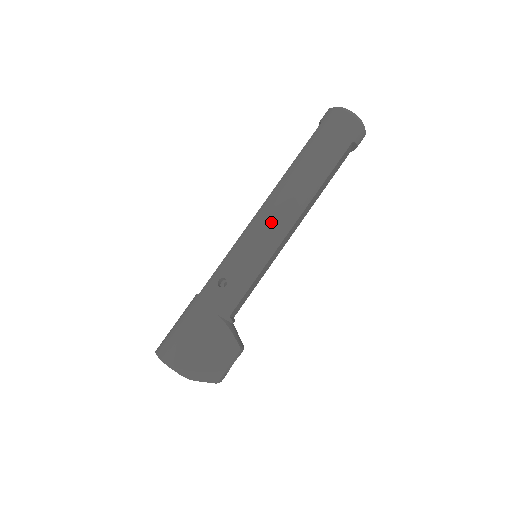
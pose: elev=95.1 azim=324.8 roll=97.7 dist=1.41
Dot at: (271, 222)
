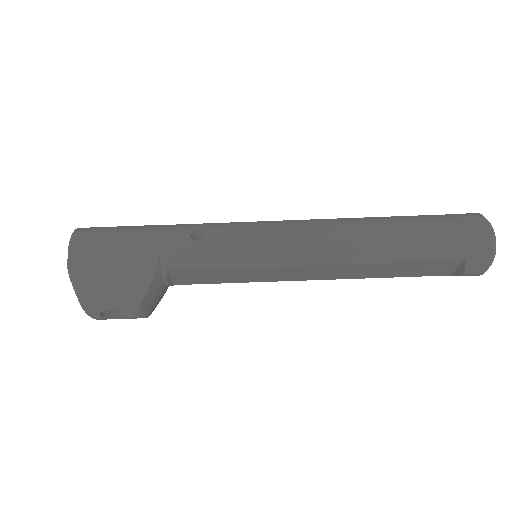
Dot at: (302, 236)
